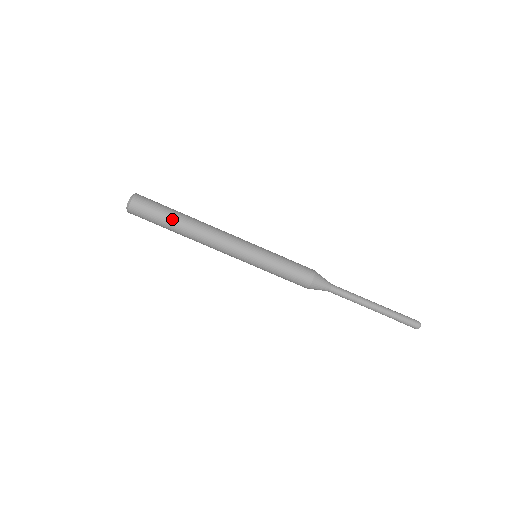
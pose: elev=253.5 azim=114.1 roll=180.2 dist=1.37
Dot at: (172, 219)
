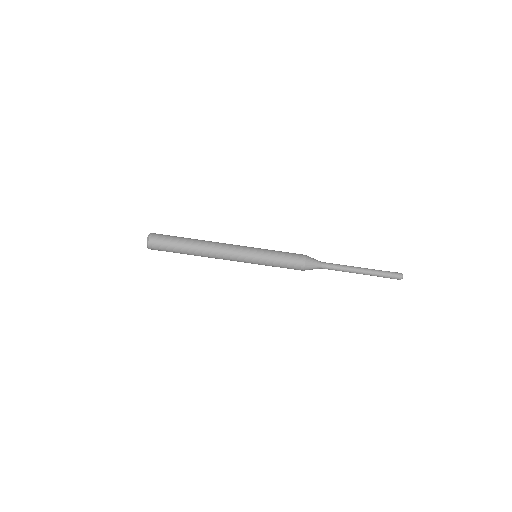
Dot at: (183, 248)
